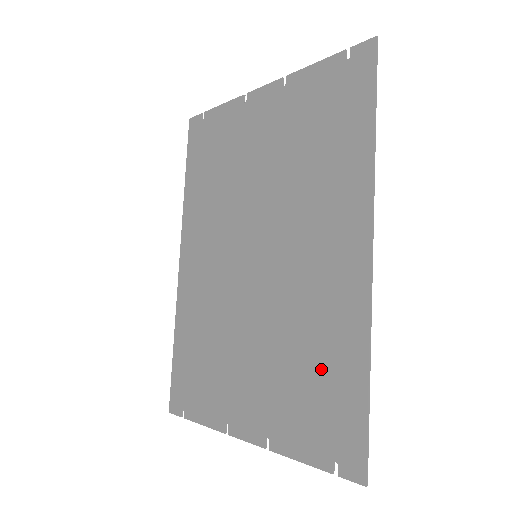
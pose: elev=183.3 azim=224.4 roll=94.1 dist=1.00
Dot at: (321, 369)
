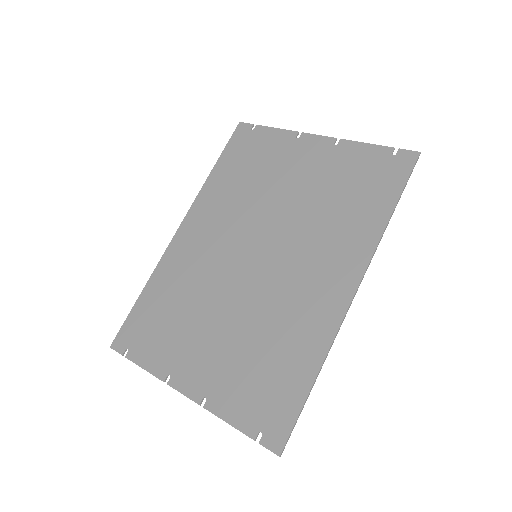
Dot at: (278, 361)
